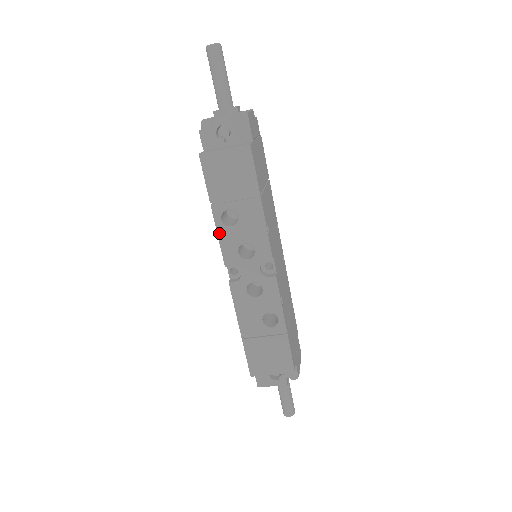
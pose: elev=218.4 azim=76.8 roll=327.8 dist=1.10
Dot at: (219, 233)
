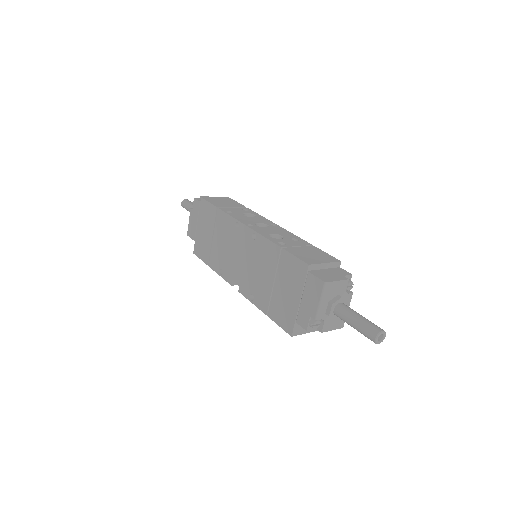
Dot at: (255, 304)
